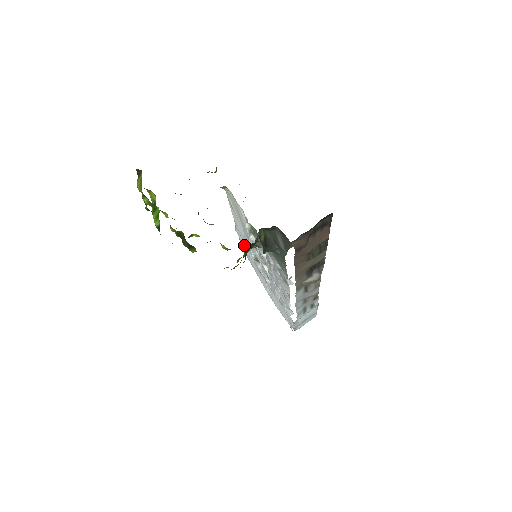
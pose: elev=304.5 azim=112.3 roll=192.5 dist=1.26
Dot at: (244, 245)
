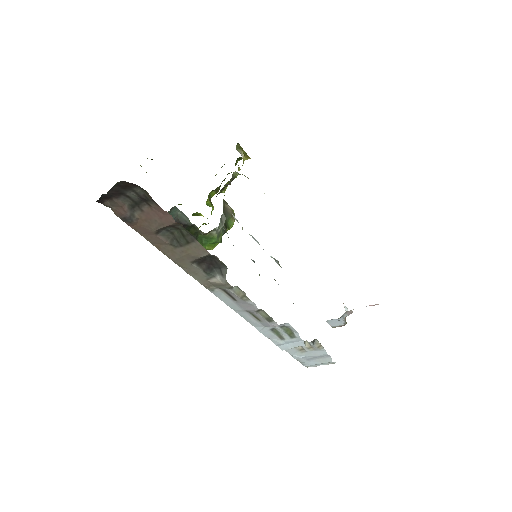
Dot at: occluded
